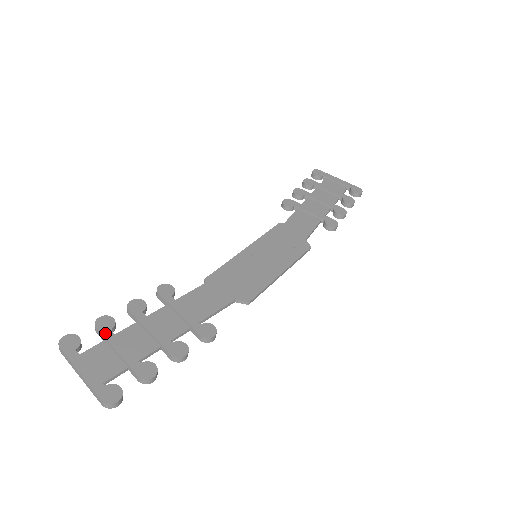
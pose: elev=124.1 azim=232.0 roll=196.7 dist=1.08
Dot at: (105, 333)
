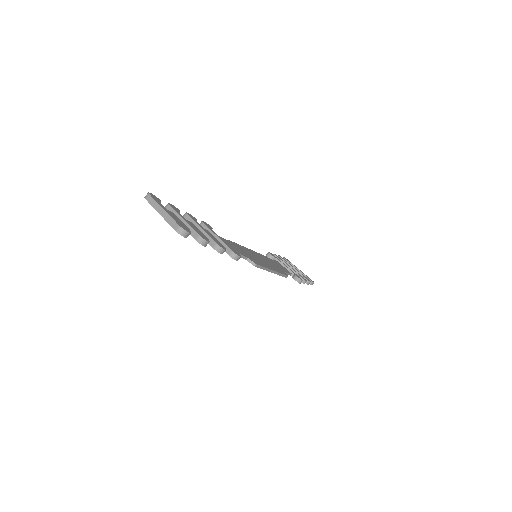
Dot at: (175, 210)
